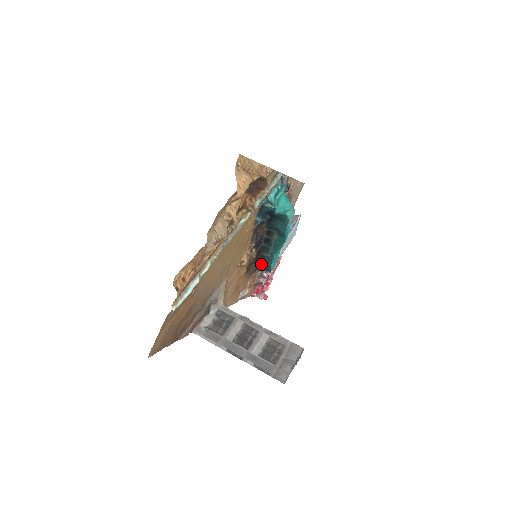
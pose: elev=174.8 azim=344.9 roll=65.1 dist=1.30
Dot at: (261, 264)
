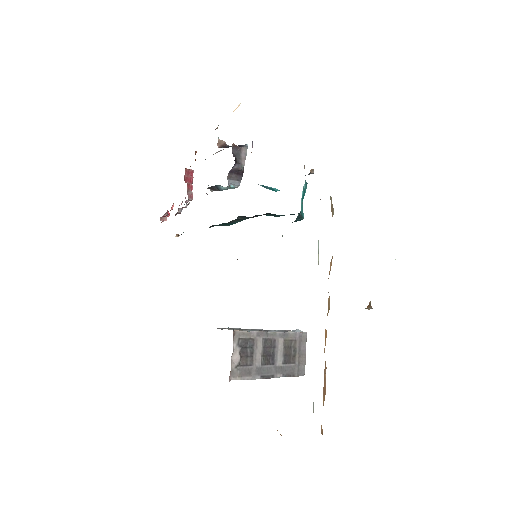
Dot at: (216, 225)
